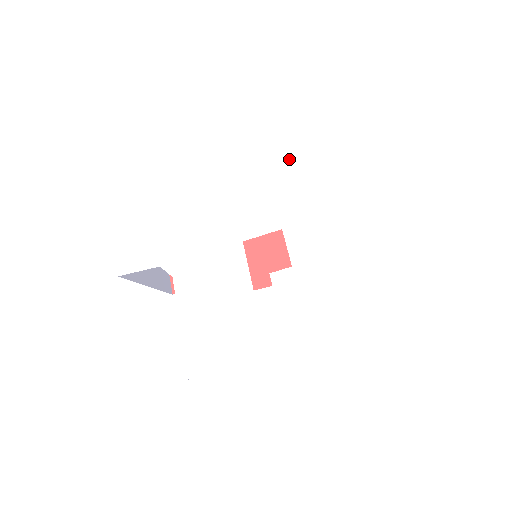
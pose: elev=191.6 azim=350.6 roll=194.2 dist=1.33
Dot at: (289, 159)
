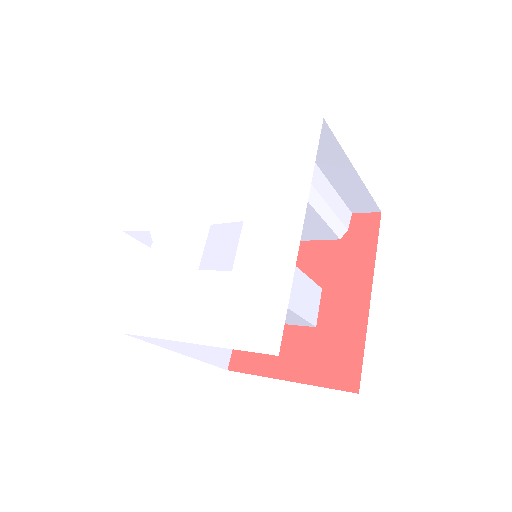
Dot at: (278, 158)
